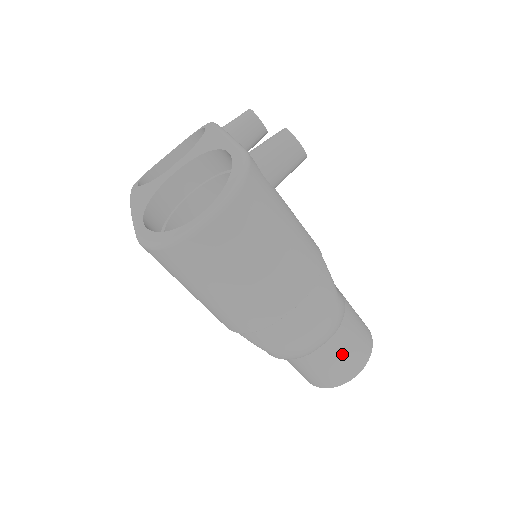
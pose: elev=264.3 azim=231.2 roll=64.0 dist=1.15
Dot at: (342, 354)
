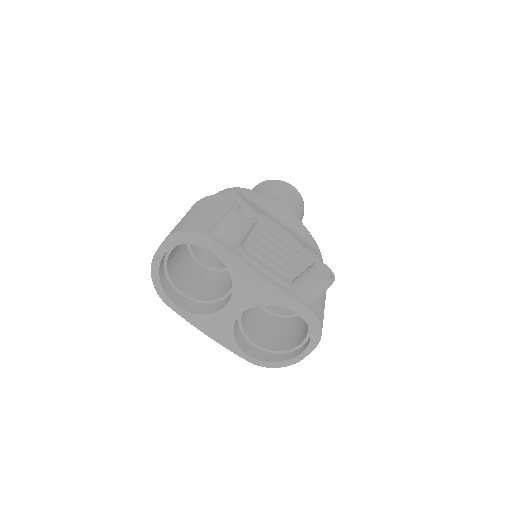
Dot at: occluded
